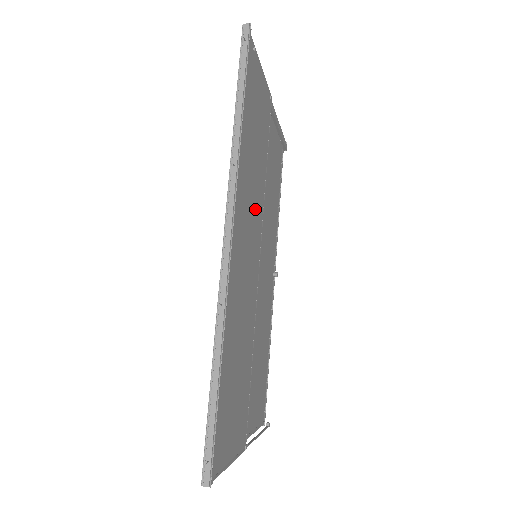
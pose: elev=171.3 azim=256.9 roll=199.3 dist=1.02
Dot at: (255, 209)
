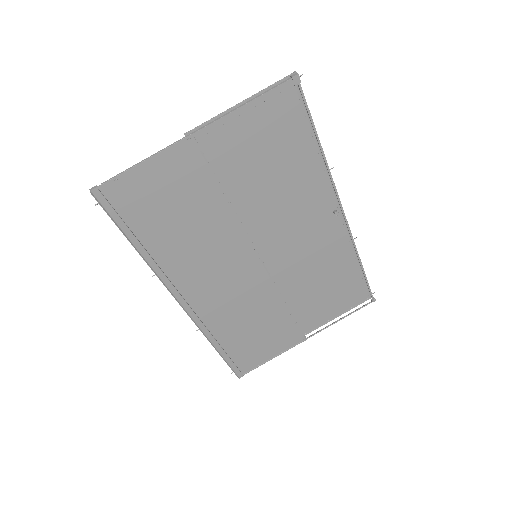
Dot at: (220, 248)
